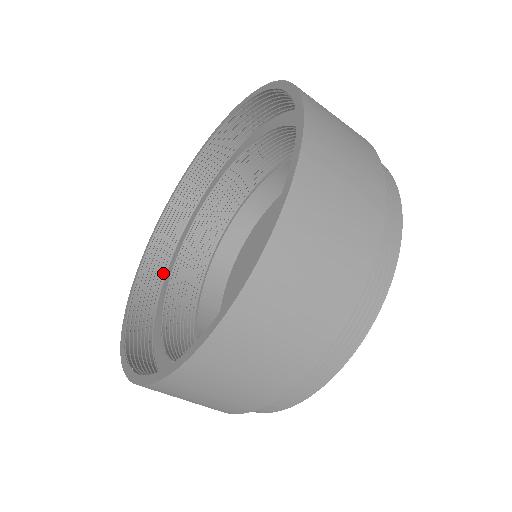
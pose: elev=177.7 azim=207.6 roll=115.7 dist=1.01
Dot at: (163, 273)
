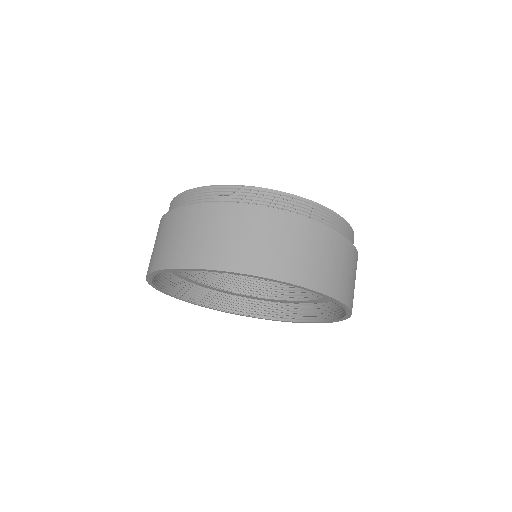
Dot at: (172, 277)
